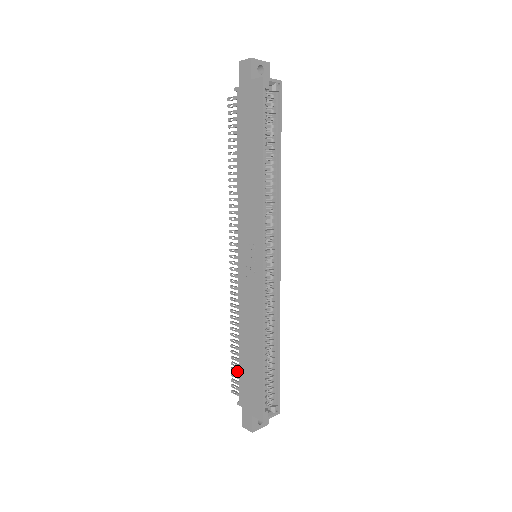
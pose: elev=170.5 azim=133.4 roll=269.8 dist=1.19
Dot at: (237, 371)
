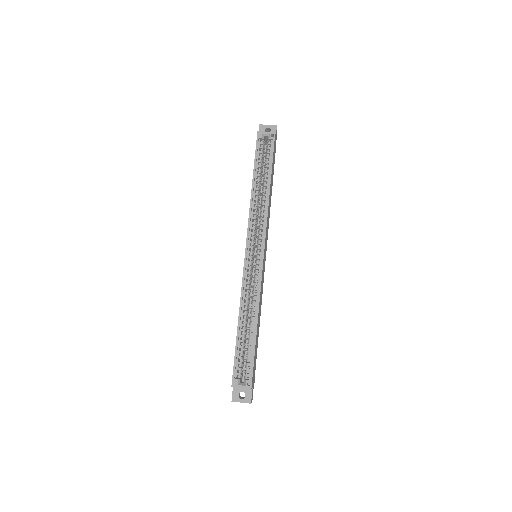
Dot at: occluded
